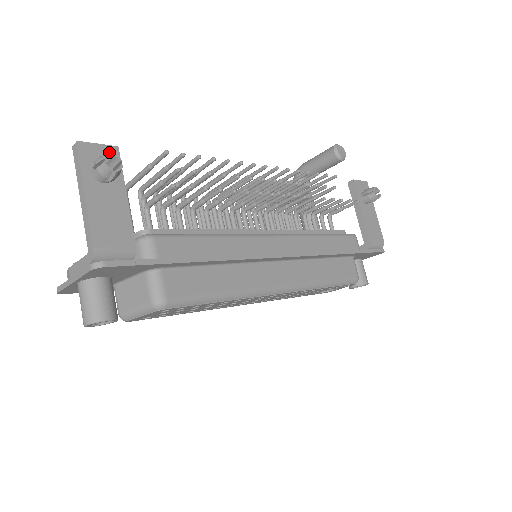
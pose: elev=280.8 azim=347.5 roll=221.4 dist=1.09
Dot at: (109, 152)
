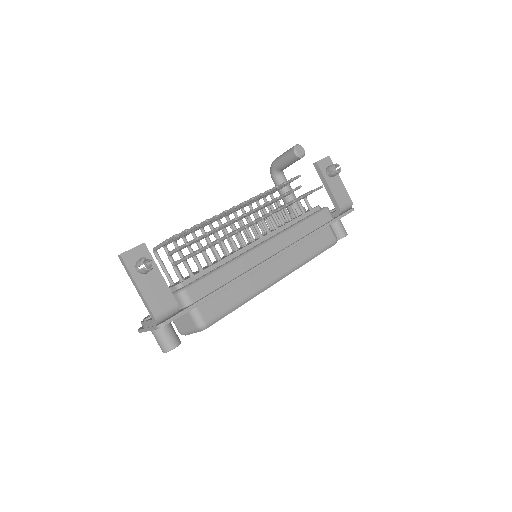
Dot at: (141, 250)
